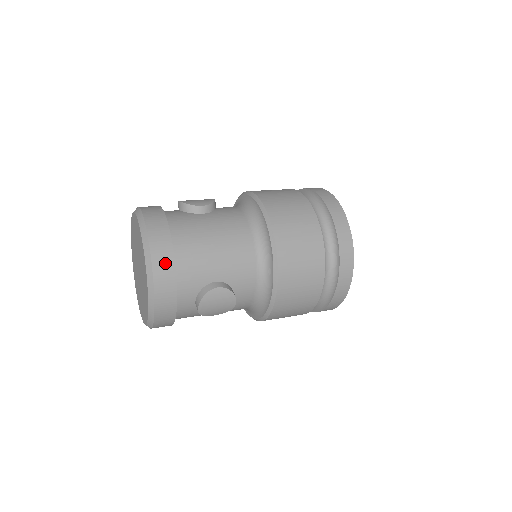
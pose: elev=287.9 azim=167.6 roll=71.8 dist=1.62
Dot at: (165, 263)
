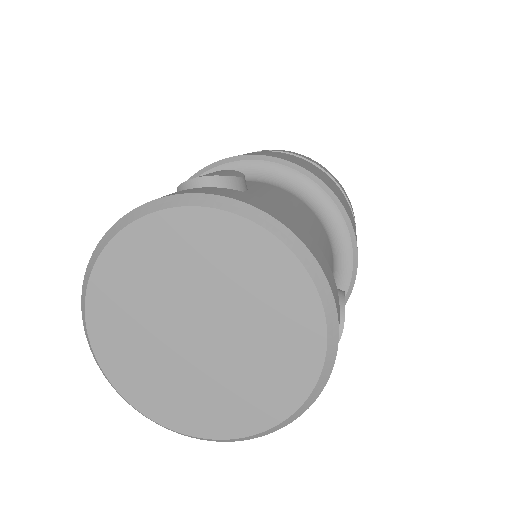
Dot at: (328, 272)
